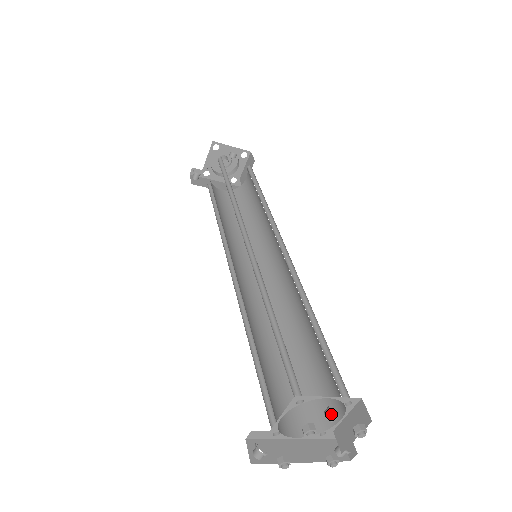
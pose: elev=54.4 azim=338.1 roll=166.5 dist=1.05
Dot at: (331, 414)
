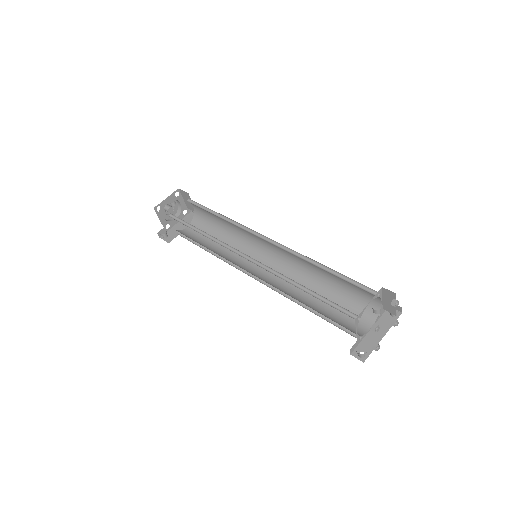
Dot at: (377, 311)
